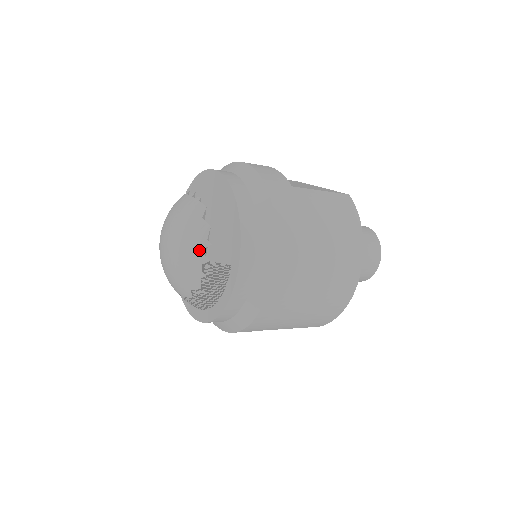
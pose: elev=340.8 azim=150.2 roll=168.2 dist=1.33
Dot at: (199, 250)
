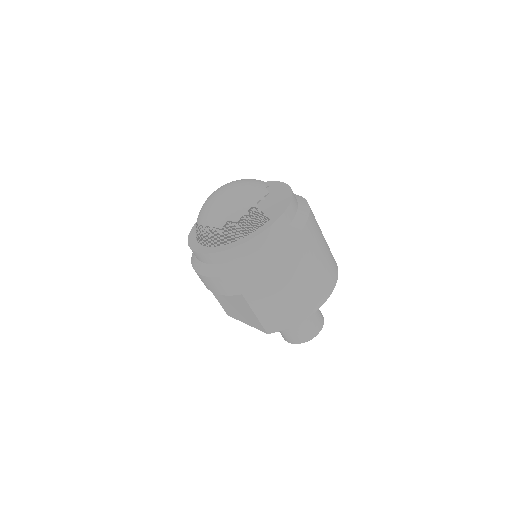
Dot at: (255, 198)
